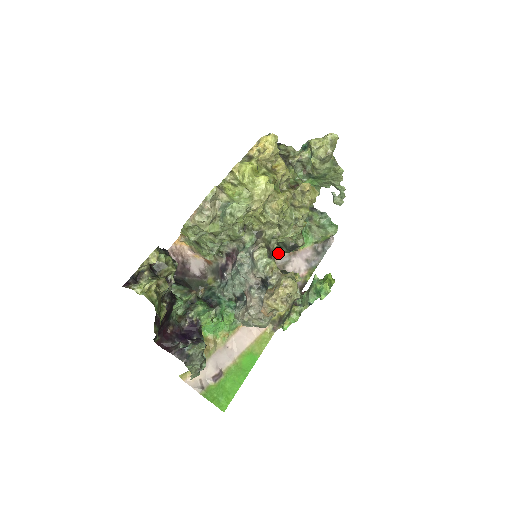
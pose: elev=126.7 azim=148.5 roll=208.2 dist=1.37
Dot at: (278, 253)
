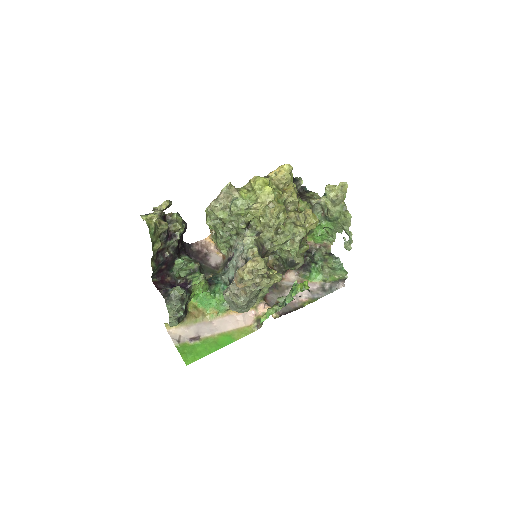
Dot at: (287, 277)
